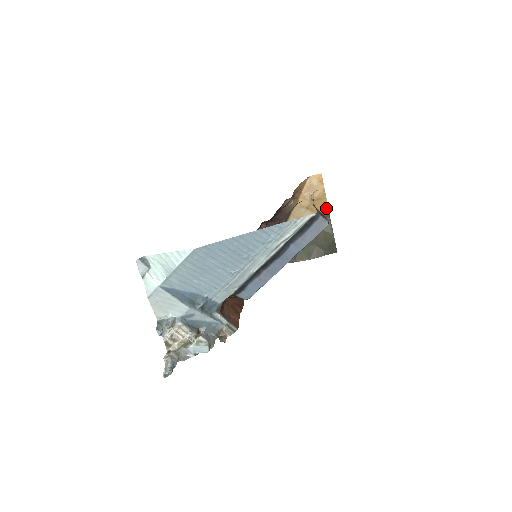
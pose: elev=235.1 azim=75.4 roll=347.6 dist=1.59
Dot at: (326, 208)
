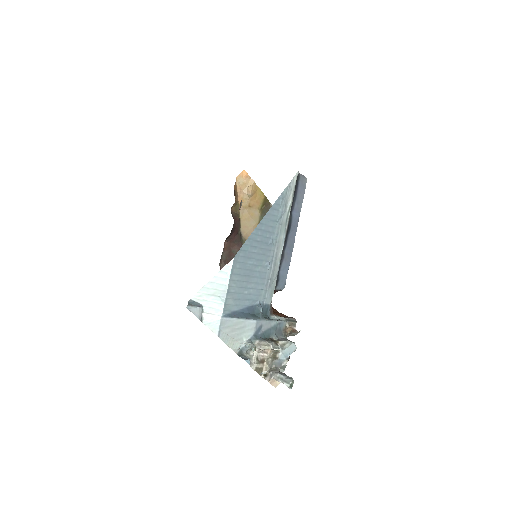
Dot at: (264, 197)
